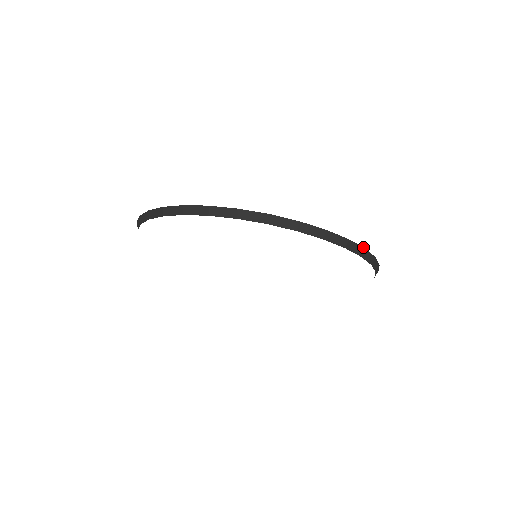
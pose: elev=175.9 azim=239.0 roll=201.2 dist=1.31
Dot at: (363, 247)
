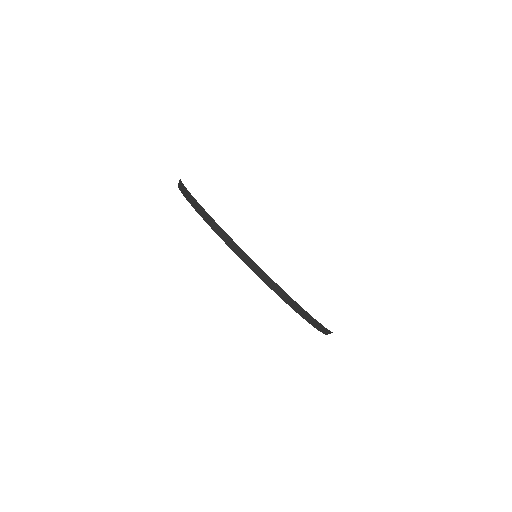
Dot at: occluded
